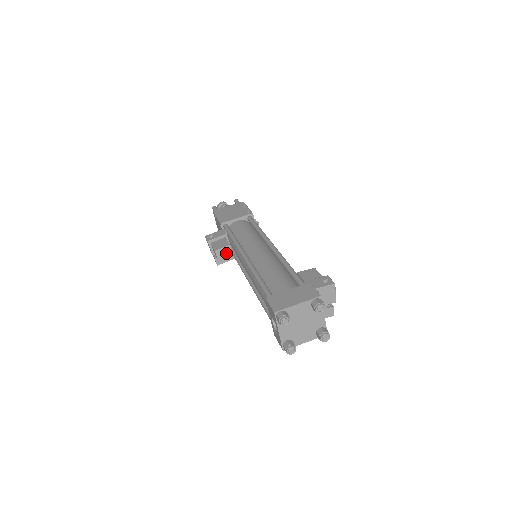
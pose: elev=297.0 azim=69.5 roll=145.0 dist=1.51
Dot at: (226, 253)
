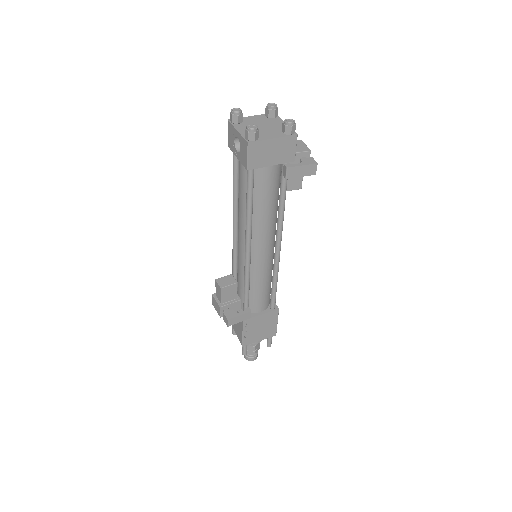
Dot at: (229, 281)
